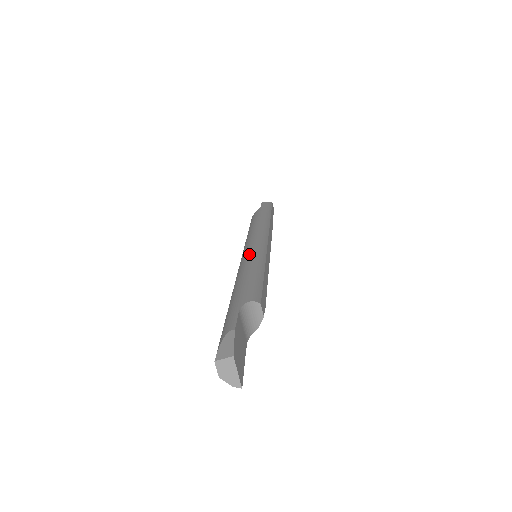
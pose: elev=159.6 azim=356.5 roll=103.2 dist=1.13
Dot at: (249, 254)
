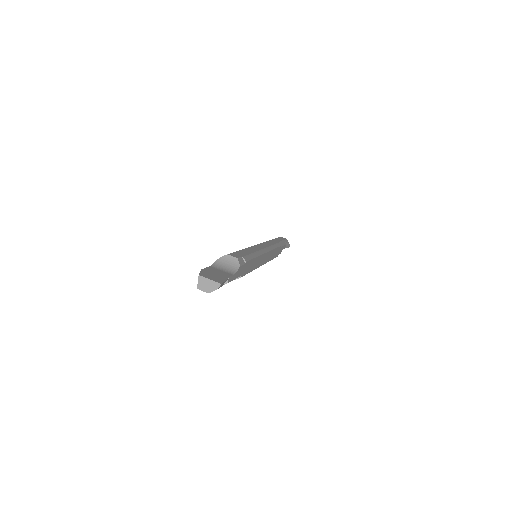
Dot at: occluded
